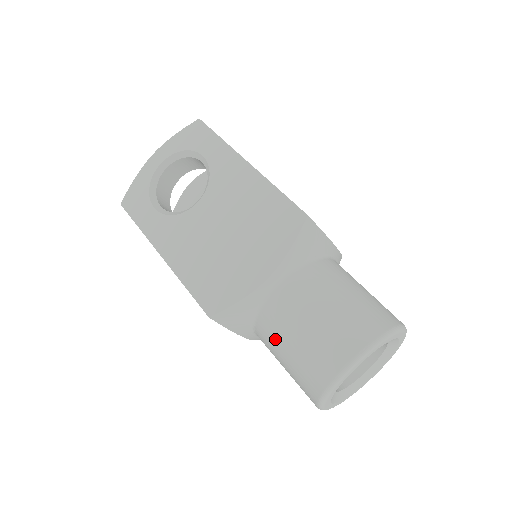
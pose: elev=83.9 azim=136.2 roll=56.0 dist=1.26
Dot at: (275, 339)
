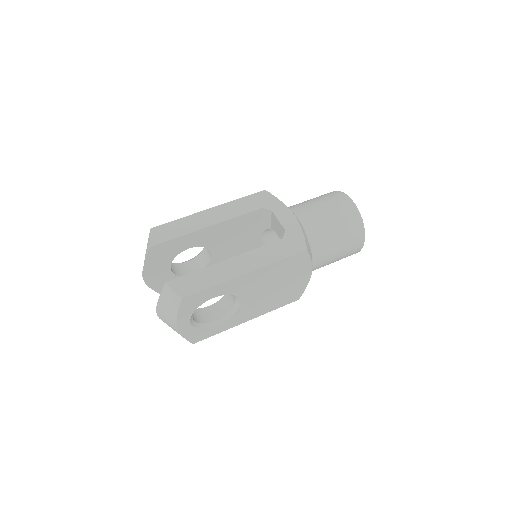
Dot at: occluded
